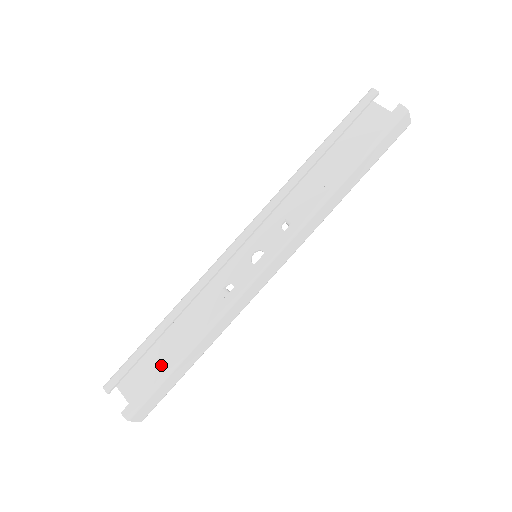
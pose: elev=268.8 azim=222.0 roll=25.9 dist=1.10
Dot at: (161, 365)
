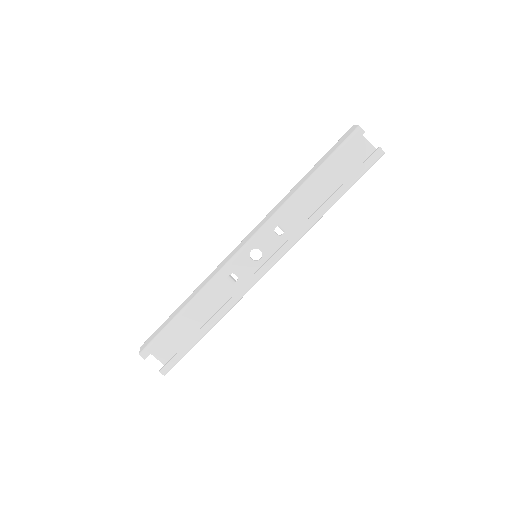
Dot at: (180, 332)
